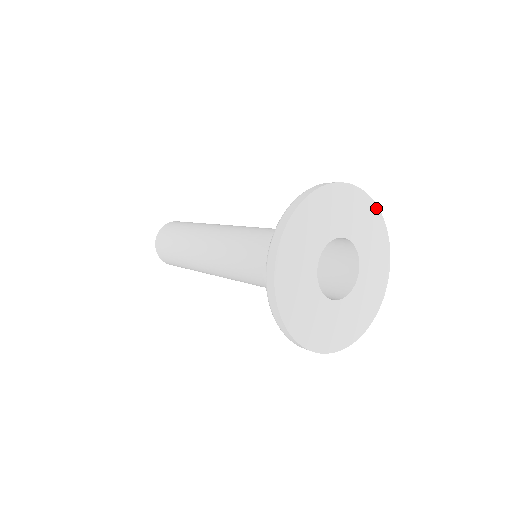
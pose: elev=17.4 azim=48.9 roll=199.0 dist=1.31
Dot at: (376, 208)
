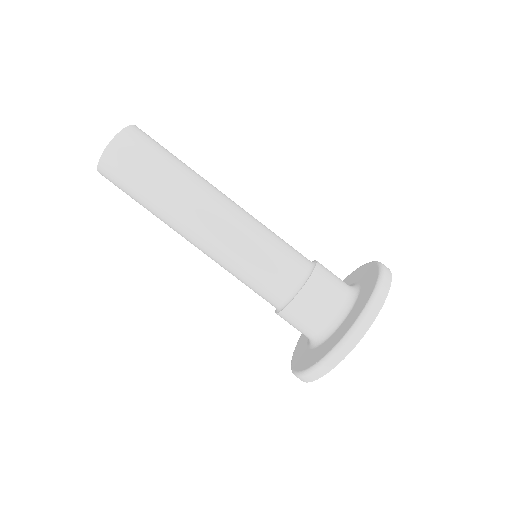
Dot at: occluded
